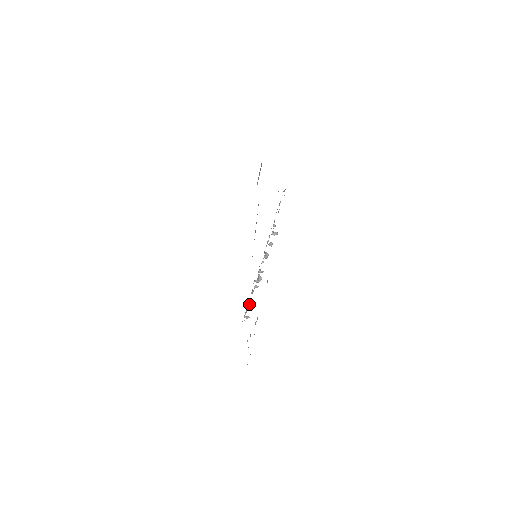
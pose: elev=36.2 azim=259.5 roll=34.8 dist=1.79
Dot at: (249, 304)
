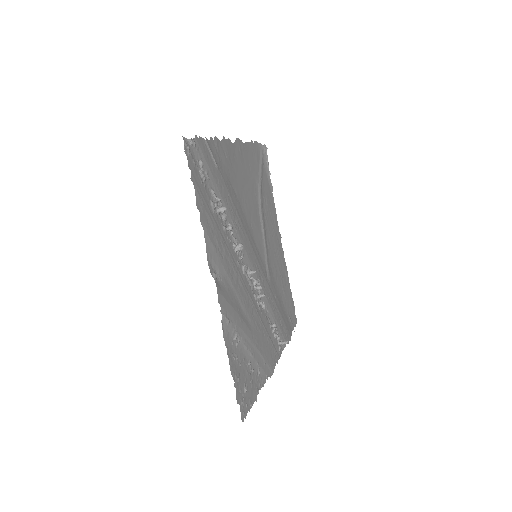
Dot at: occluded
